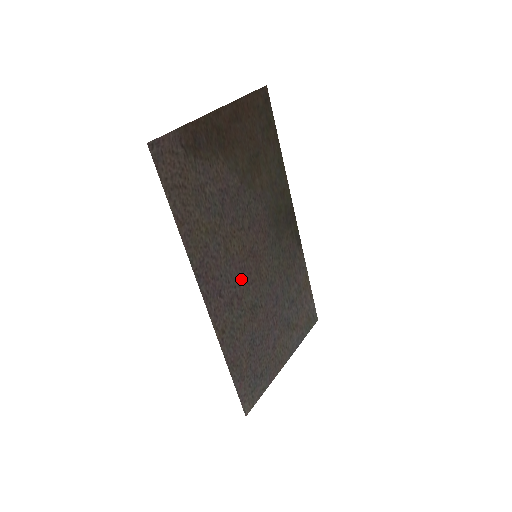
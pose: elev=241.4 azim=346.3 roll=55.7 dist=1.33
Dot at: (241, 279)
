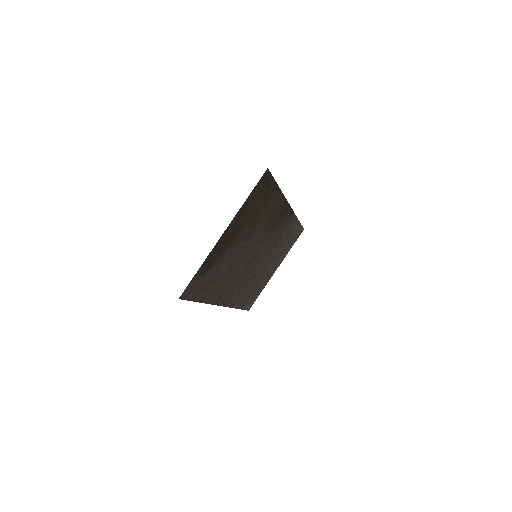
Dot at: (245, 275)
